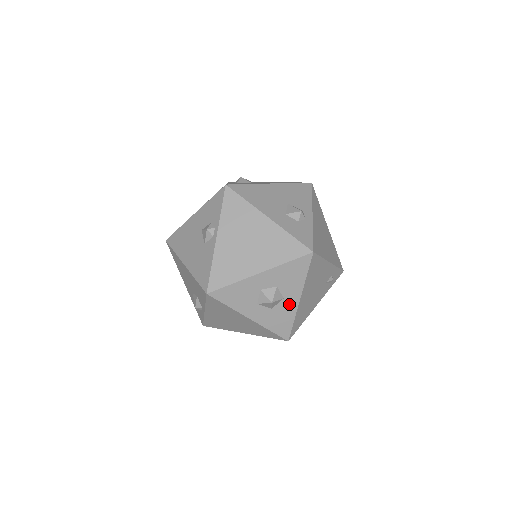
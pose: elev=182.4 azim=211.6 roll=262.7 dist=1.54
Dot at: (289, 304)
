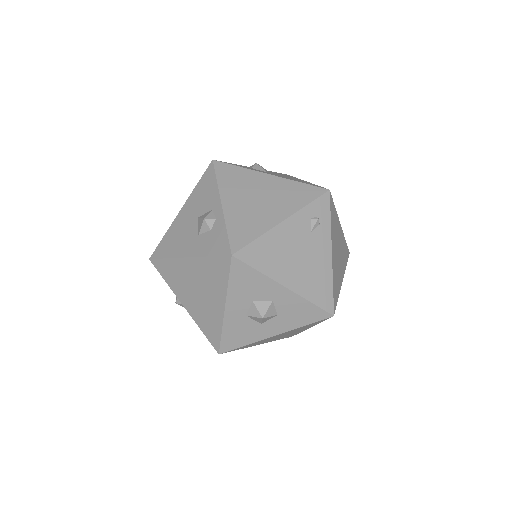
Dot at: (284, 299)
